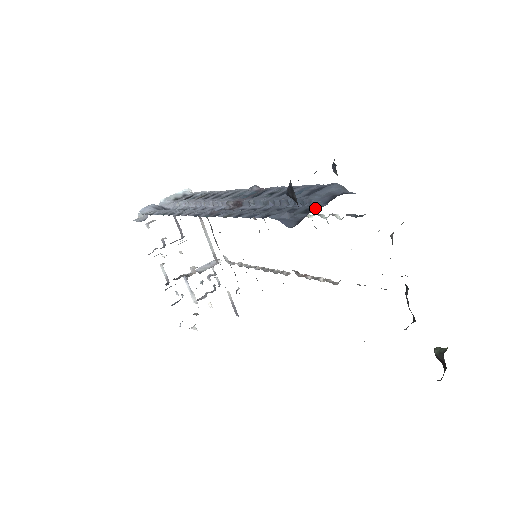
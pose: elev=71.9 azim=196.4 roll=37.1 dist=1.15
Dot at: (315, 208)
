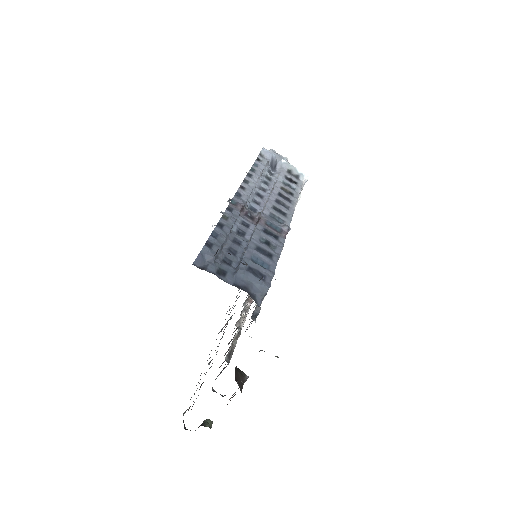
Dot at: (225, 277)
